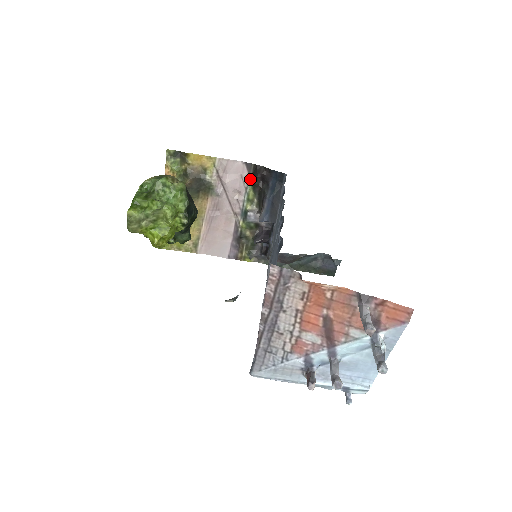
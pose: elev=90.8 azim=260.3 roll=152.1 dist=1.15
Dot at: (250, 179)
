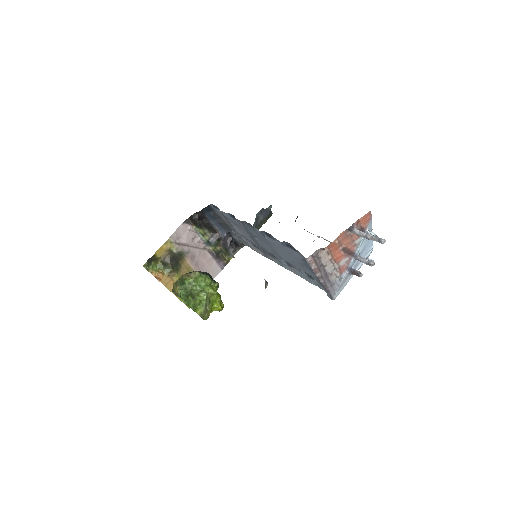
Dot at: (194, 226)
